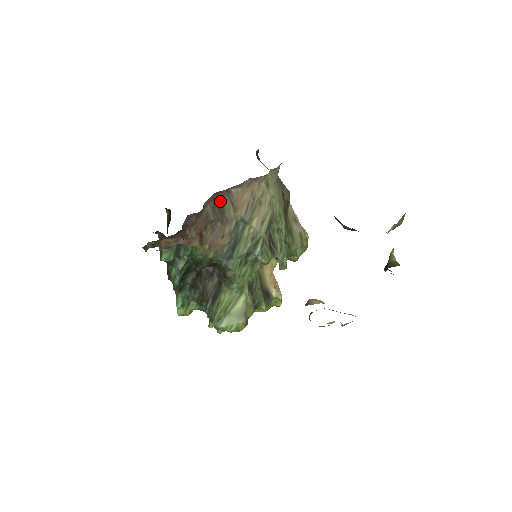
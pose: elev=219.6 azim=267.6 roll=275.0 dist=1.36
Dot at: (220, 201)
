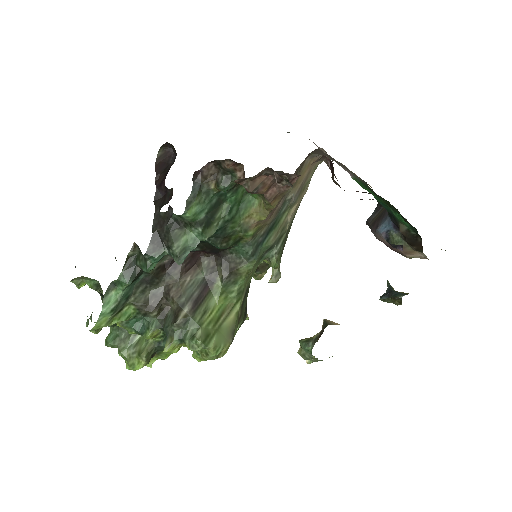
Dot at: occluded
